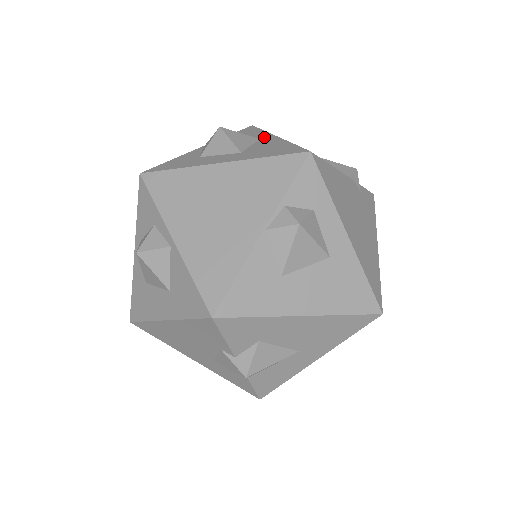
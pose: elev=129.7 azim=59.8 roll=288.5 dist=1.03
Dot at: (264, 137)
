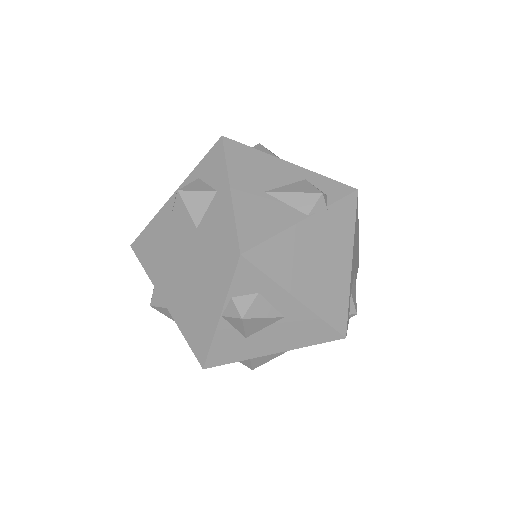
Dot at: (221, 188)
